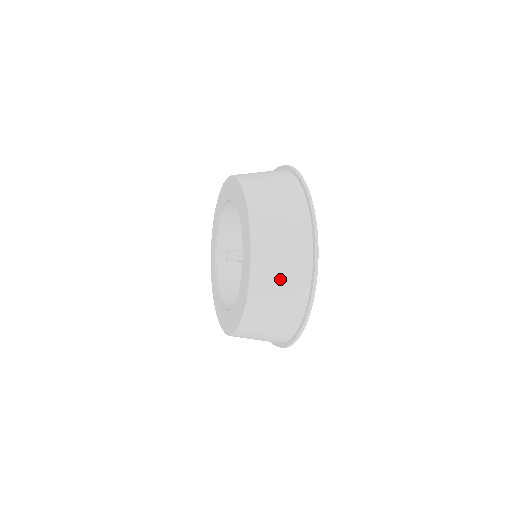
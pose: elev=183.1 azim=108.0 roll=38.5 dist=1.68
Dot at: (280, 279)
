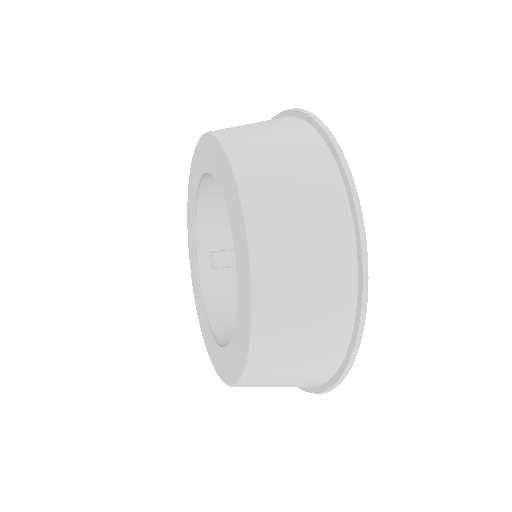
Dot at: (304, 292)
